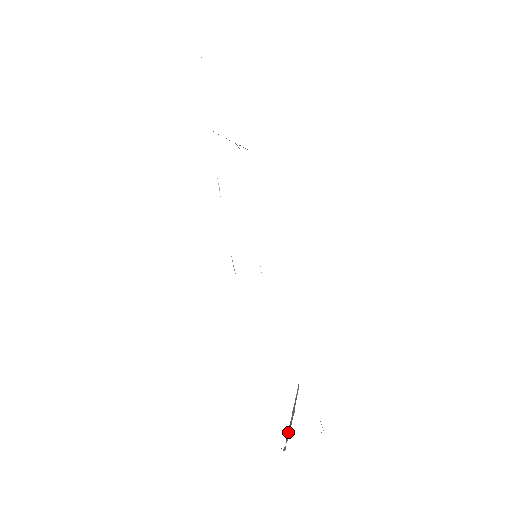
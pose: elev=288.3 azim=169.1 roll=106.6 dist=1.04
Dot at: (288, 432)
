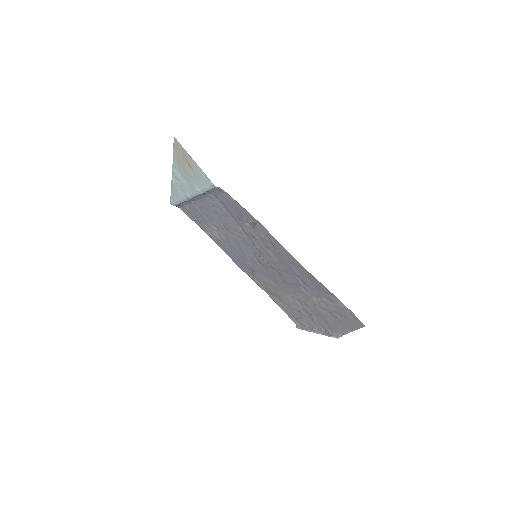
Dot at: (328, 335)
